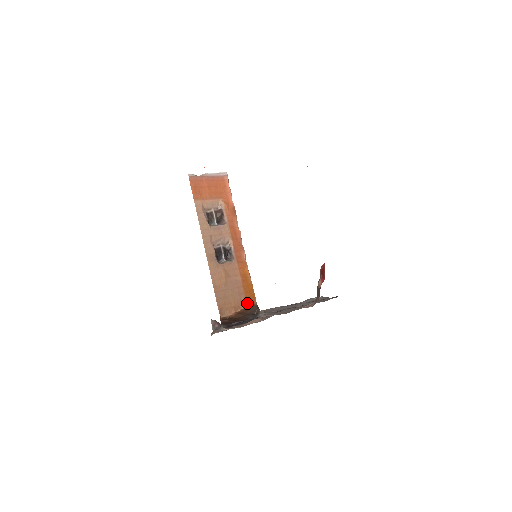
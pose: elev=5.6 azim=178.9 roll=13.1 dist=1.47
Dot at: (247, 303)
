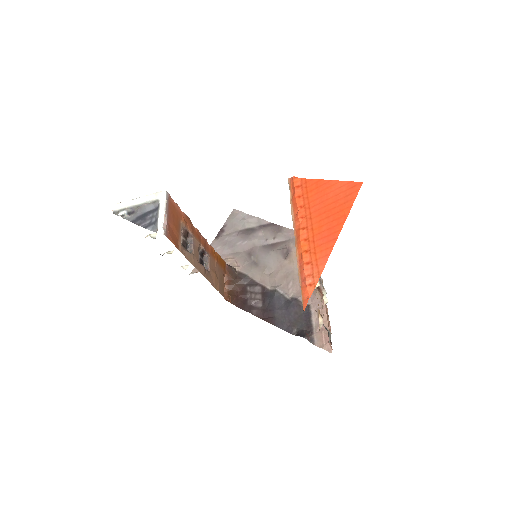
Dot at: (225, 271)
